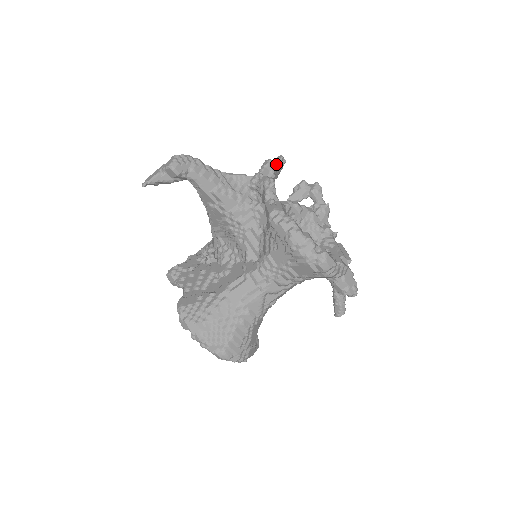
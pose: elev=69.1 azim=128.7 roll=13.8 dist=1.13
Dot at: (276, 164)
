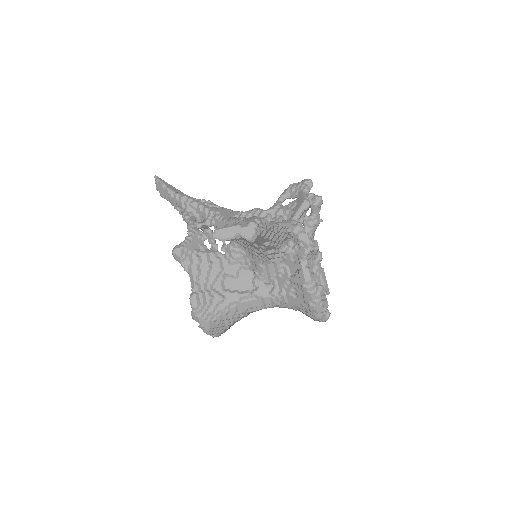
Dot at: occluded
